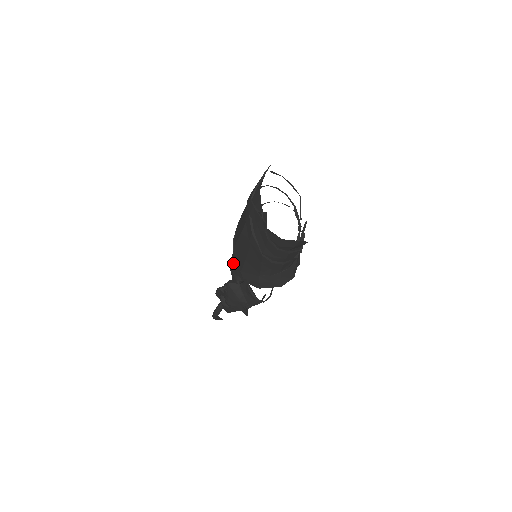
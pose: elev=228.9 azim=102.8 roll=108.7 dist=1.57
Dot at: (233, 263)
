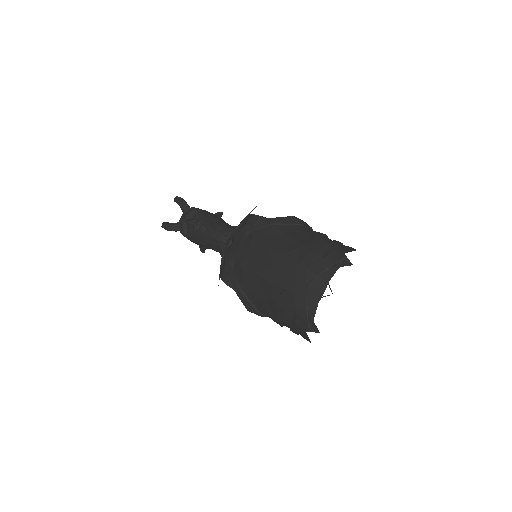
Dot at: (234, 267)
